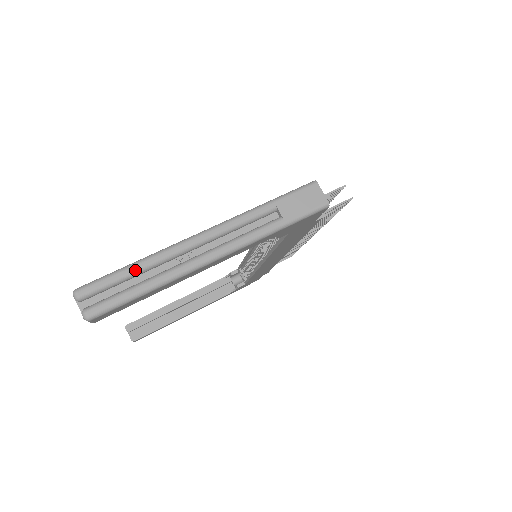
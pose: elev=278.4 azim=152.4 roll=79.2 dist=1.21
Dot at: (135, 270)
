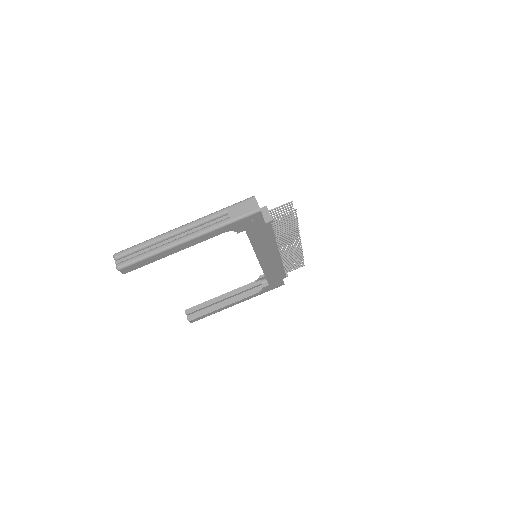
Dot at: (144, 245)
